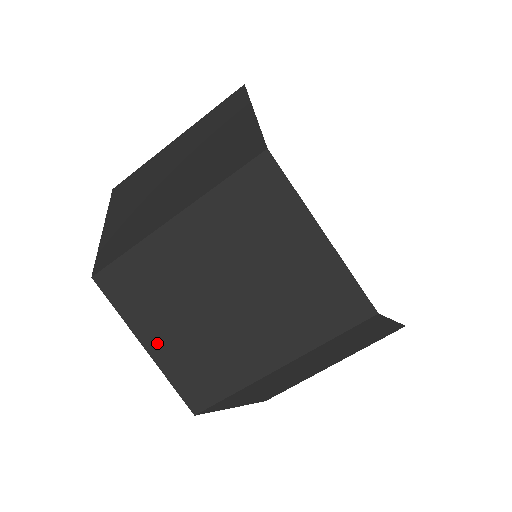
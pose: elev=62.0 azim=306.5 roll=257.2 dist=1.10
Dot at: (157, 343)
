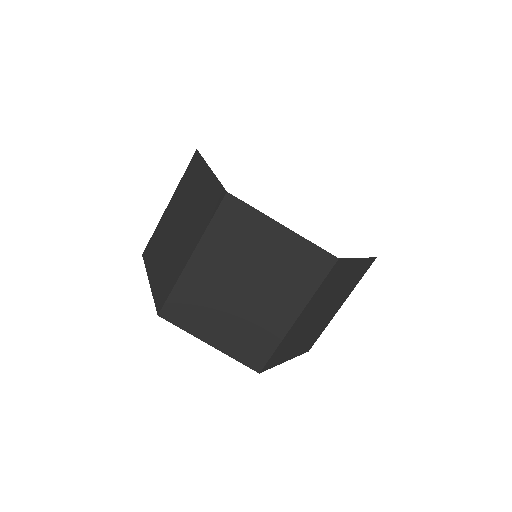
Dot at: (153, 276)
